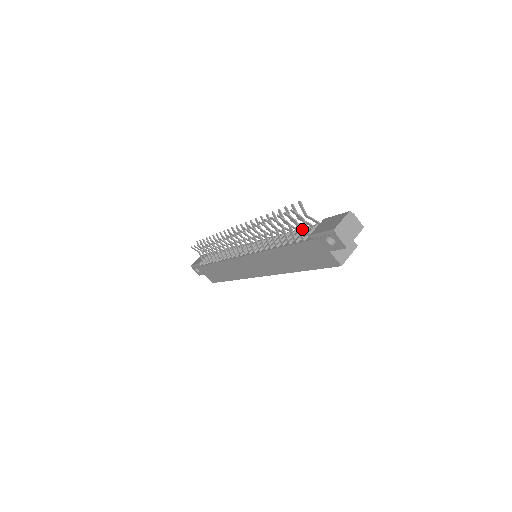
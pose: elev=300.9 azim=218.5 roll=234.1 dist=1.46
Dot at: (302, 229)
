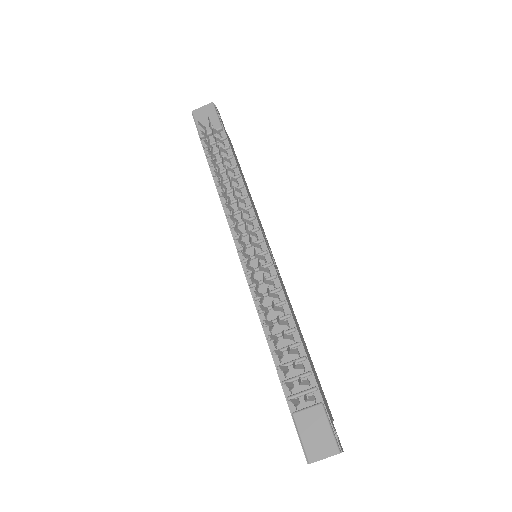
Dot at: (302, 361)
